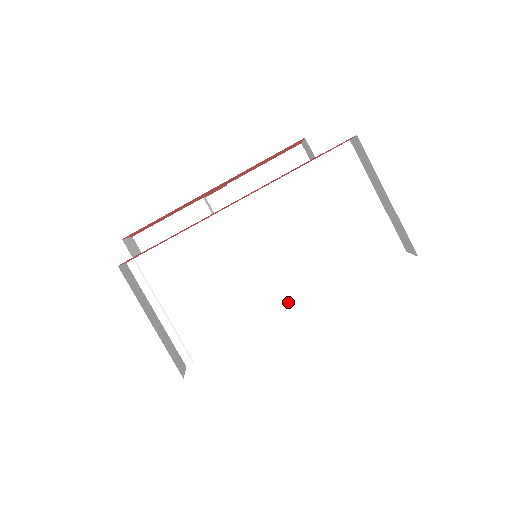
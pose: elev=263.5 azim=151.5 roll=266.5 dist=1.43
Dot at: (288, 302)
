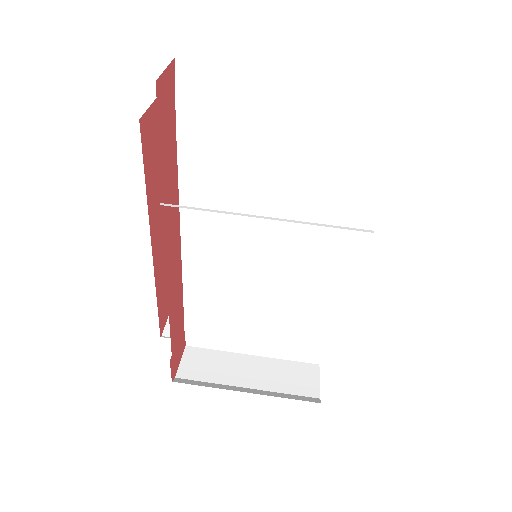
Dot at: (333, 261)
